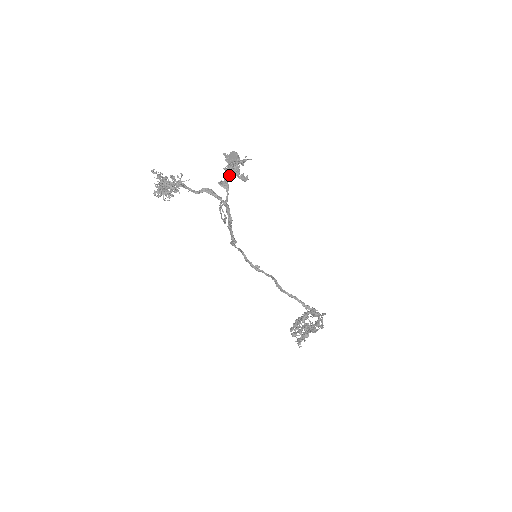
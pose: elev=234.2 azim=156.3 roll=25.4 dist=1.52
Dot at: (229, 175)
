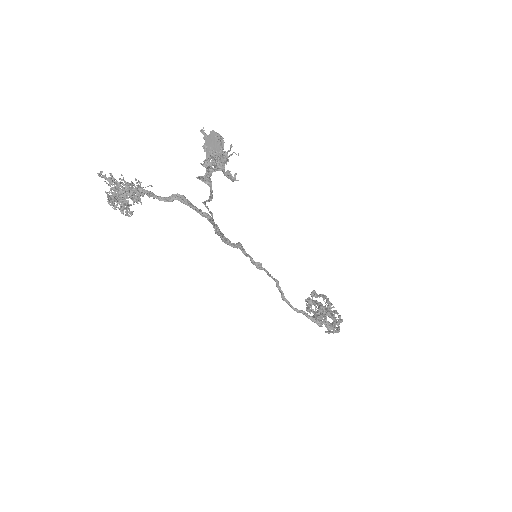
Dot at: (210, 170)
